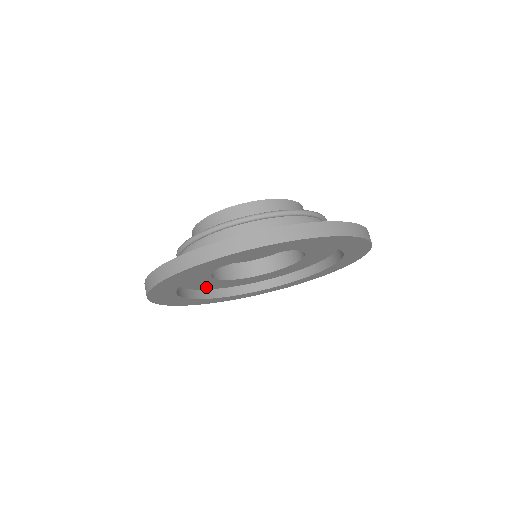
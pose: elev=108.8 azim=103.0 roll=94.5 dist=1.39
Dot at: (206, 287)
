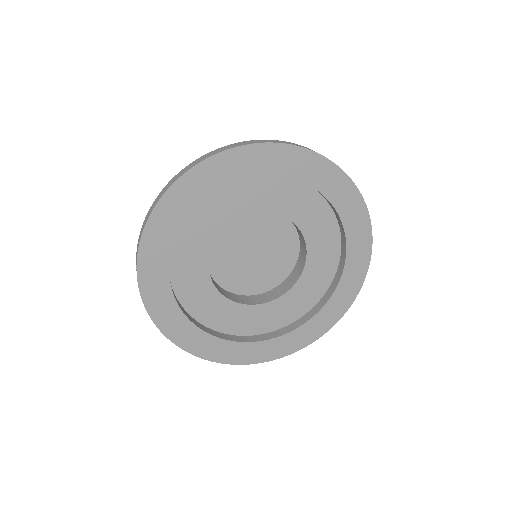
Dot at: (198, 311)
